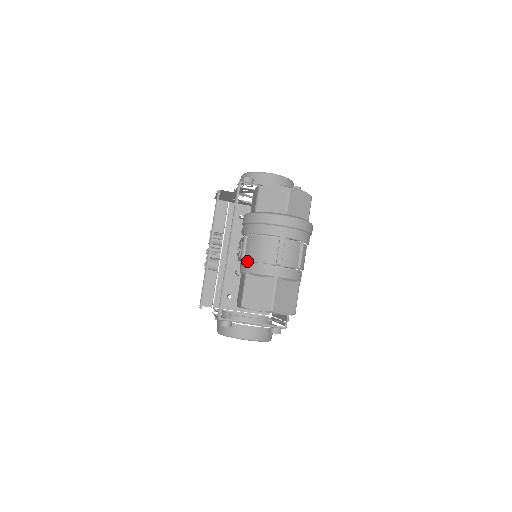
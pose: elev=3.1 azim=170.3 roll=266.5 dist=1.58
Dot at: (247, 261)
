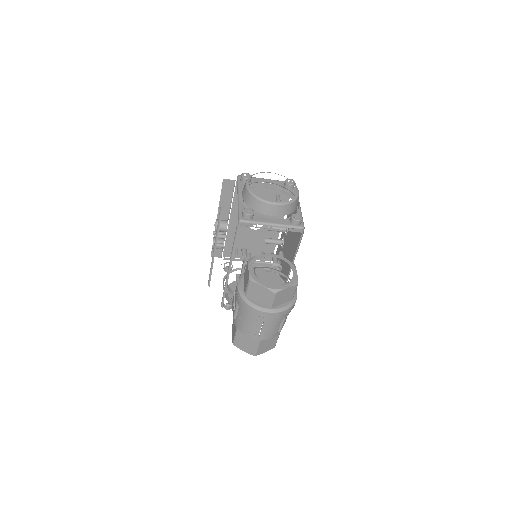
Dot at: (238, 323)
